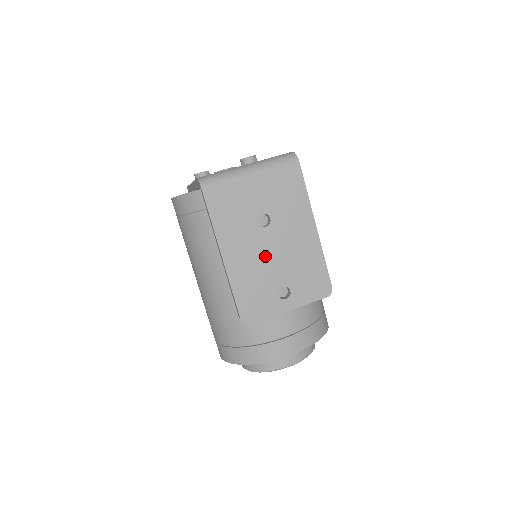
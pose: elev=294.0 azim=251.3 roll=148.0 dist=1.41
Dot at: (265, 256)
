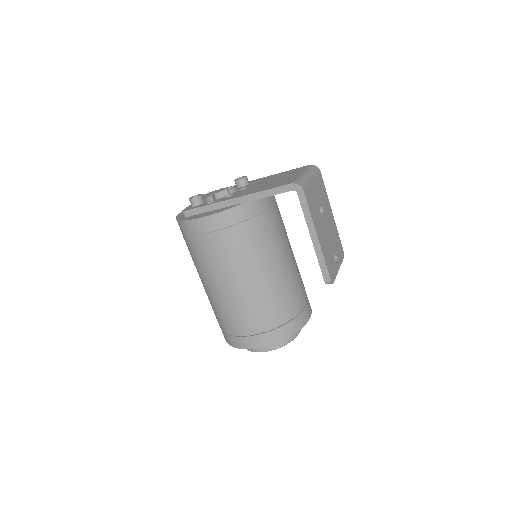
Dot at: (327, 234)
